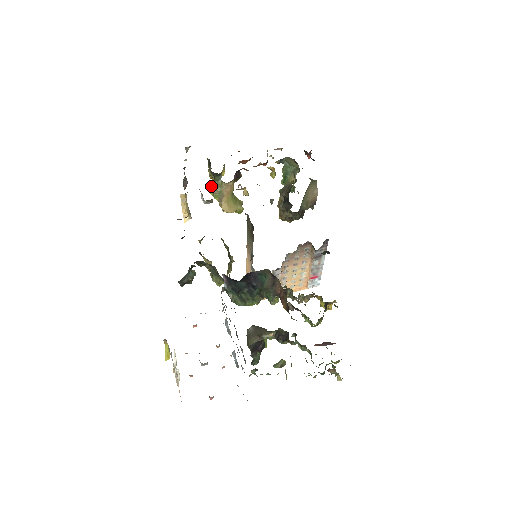
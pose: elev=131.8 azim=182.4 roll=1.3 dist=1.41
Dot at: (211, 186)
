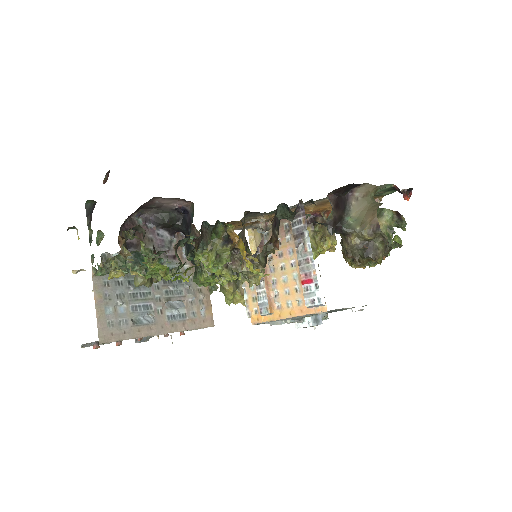
Dot at: occluded
